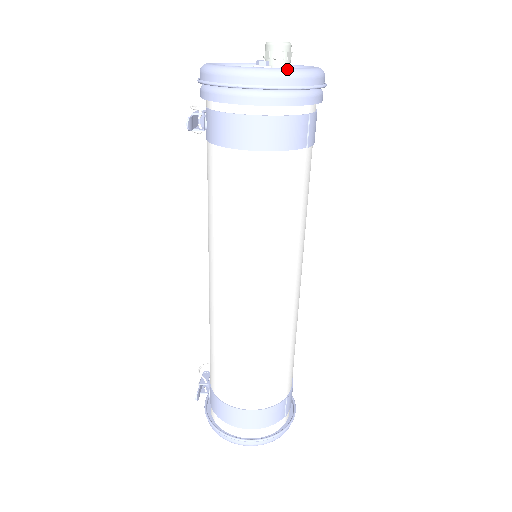
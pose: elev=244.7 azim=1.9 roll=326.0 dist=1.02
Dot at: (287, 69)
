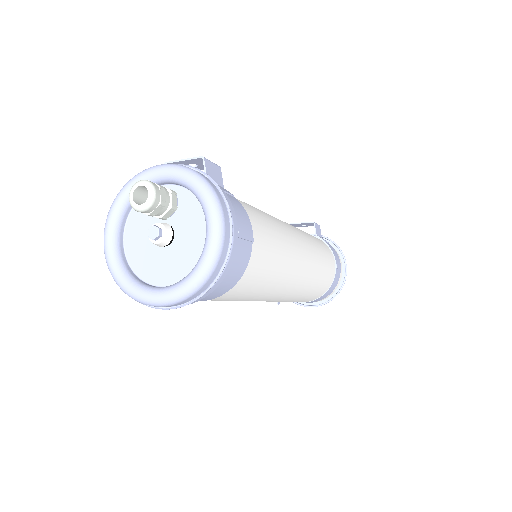
Dot at: (204, 269)
